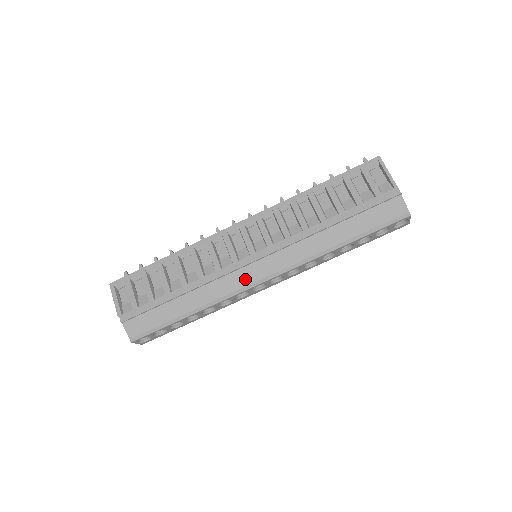
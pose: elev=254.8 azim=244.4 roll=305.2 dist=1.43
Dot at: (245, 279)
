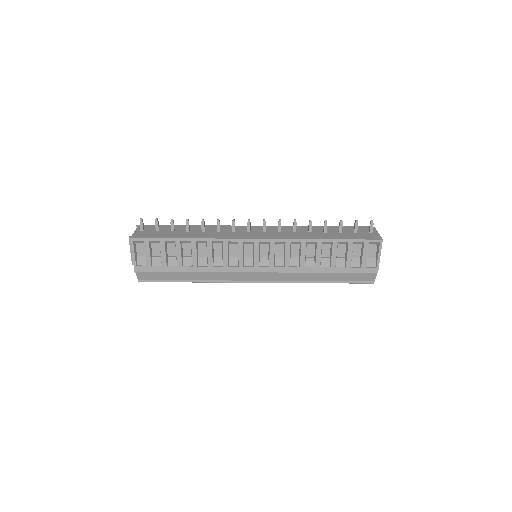
Dot at: (242, 277)
